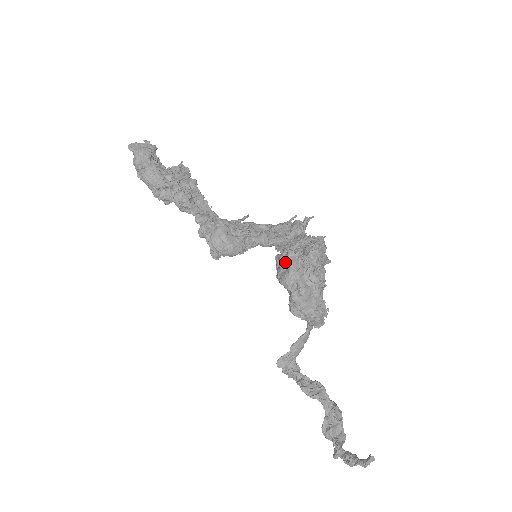
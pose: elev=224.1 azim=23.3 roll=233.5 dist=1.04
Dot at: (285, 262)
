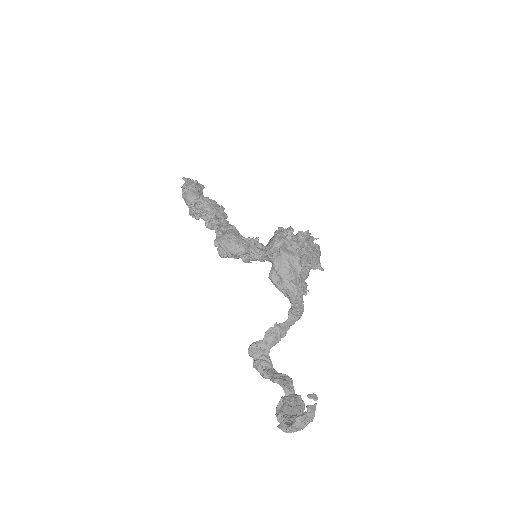
Dot at: (274, 233)
